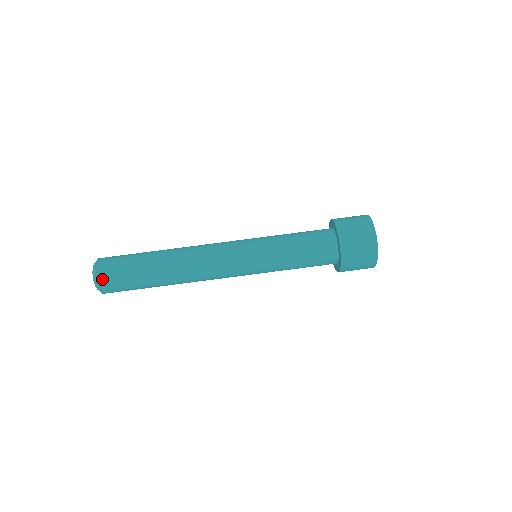
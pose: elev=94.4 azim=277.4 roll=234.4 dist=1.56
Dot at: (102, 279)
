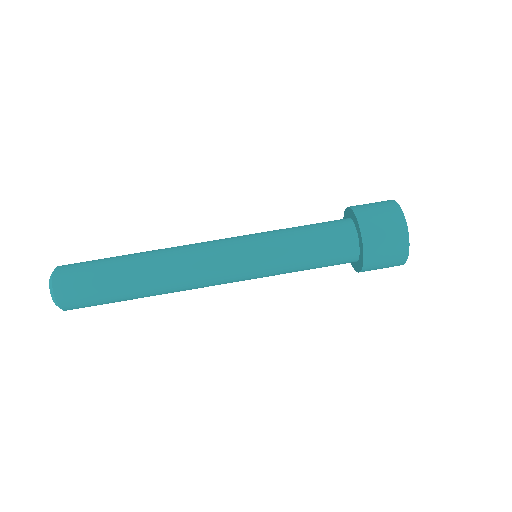
Dot at: (61, 270)
